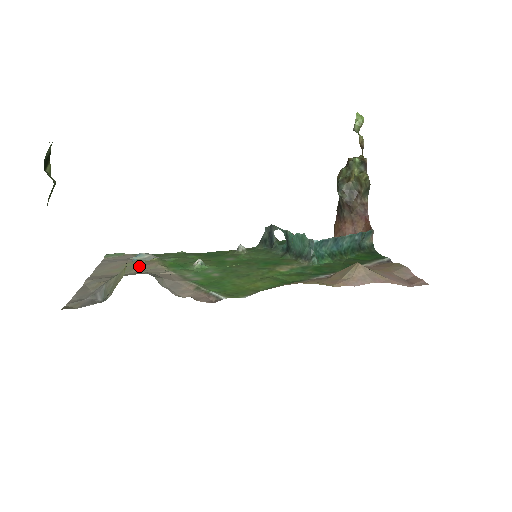
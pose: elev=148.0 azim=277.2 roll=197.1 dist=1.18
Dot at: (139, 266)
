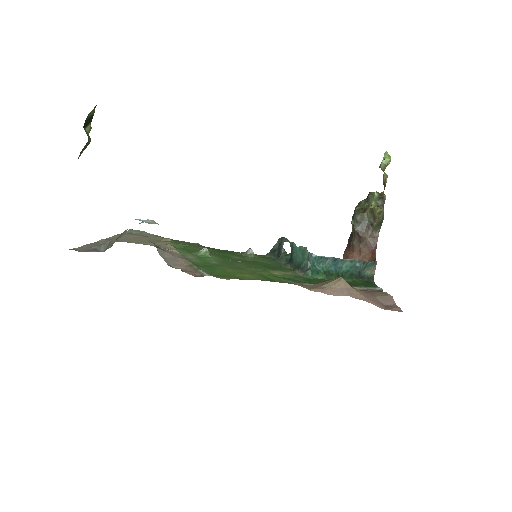
Dot at: (152, 241)
